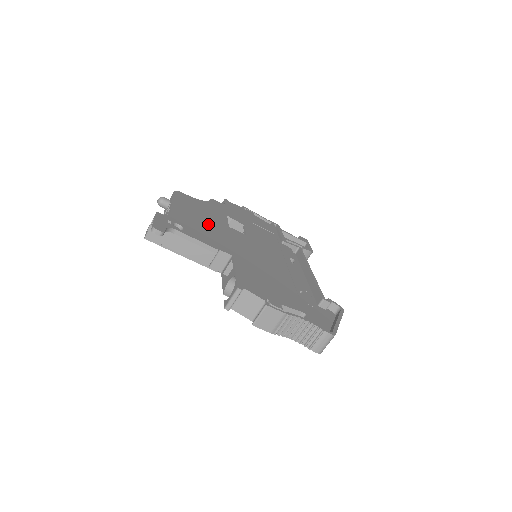
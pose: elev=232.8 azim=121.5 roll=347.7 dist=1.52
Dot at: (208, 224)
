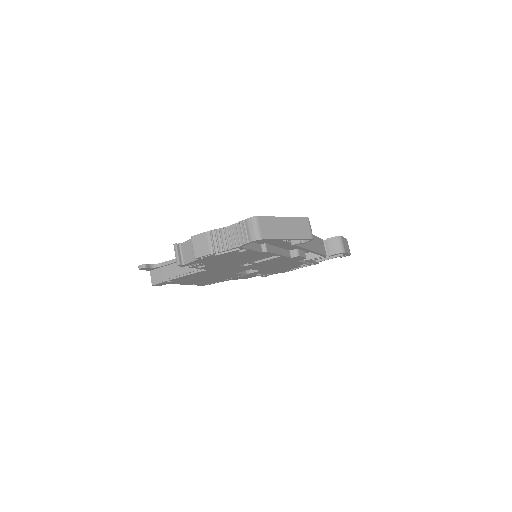
Dot at: occluded
